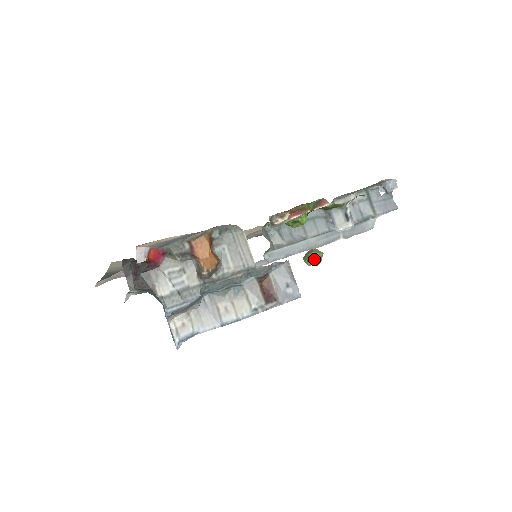
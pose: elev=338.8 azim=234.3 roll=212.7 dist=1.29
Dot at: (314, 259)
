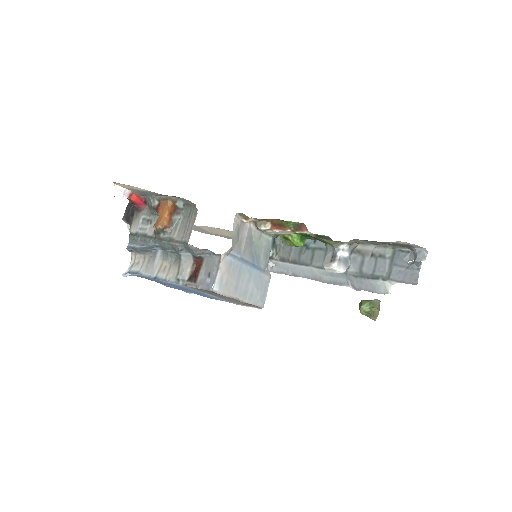
Dot at: (365, 309)
